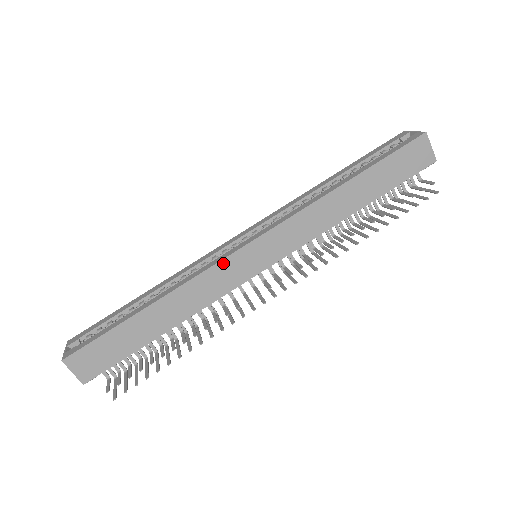
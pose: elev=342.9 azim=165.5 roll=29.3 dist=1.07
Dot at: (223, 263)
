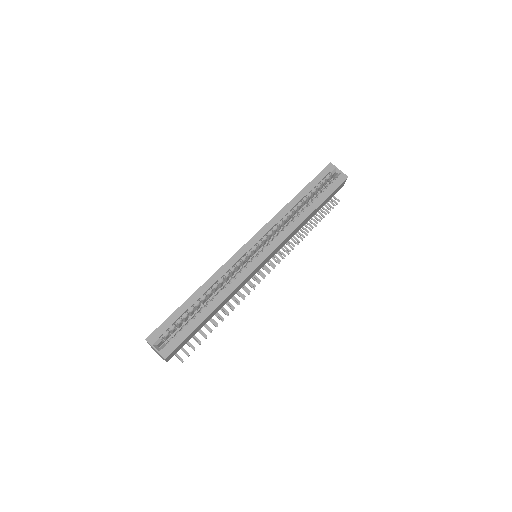
Dot at: (252, 273)
